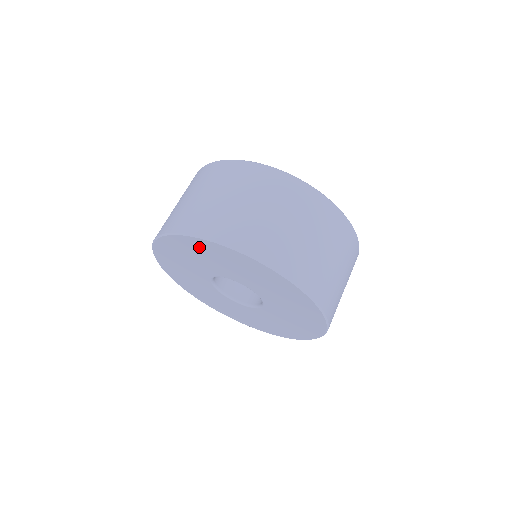
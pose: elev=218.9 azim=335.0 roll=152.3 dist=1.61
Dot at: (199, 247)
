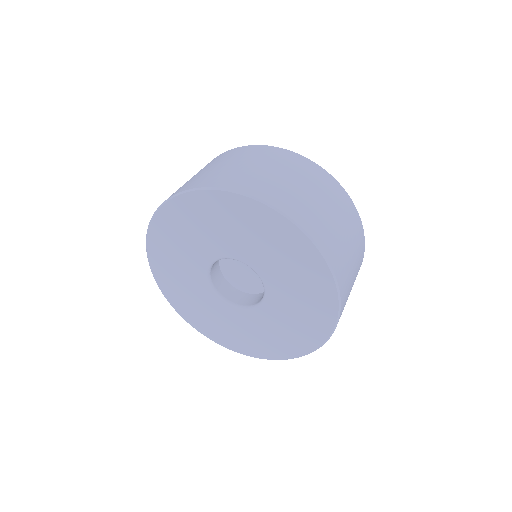
Dot at: (274, 228)
